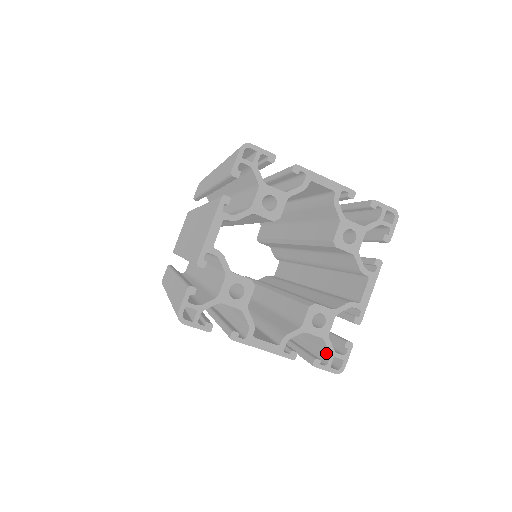
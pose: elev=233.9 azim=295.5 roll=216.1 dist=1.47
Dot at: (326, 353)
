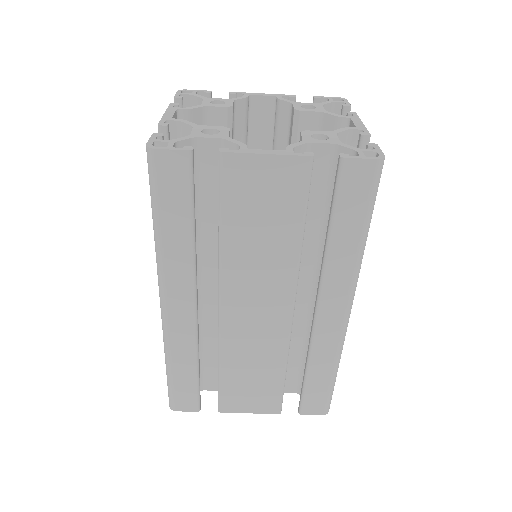
Dot at: occluded
